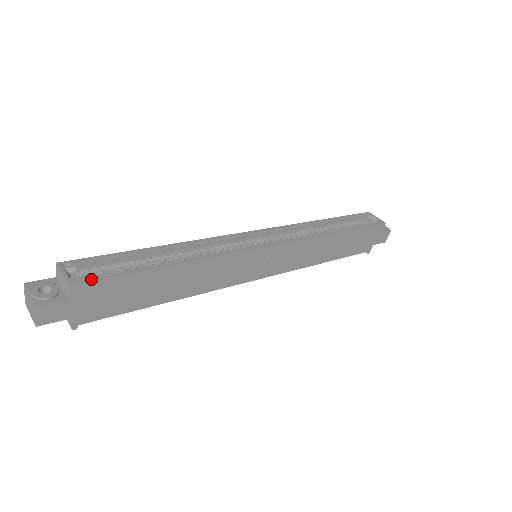
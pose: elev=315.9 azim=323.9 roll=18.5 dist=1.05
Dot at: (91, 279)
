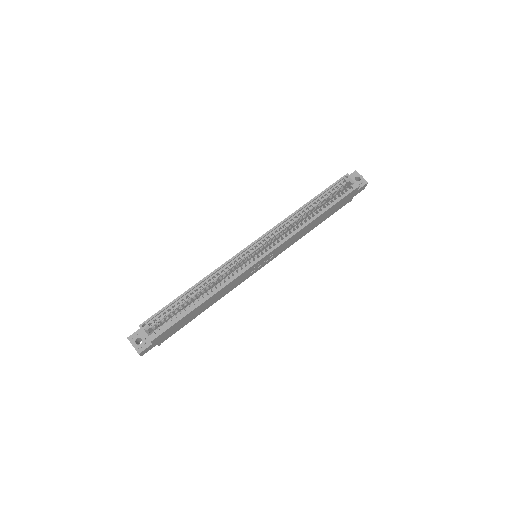
Dot at: (160, 333)
